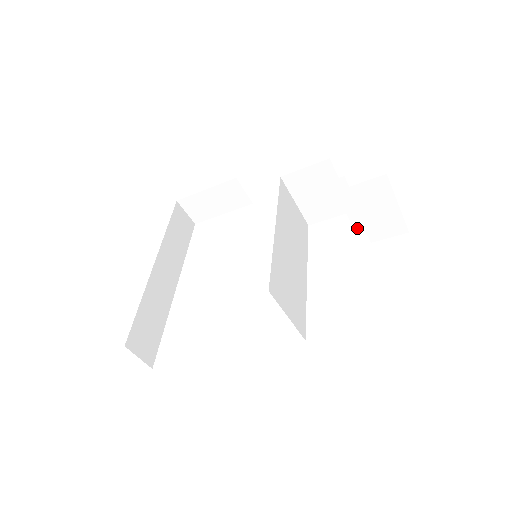
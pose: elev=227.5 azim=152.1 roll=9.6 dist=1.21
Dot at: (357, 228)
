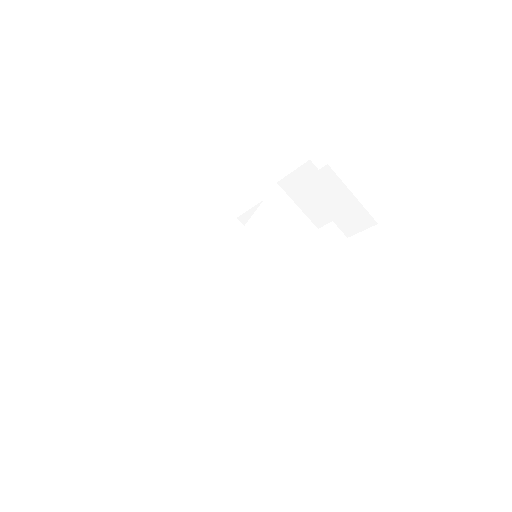
Dot at: occluded
